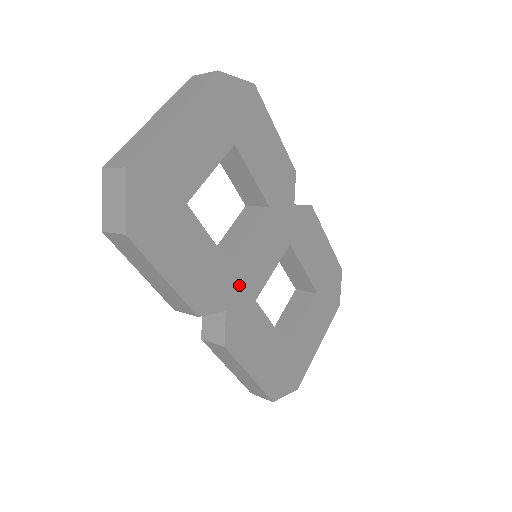
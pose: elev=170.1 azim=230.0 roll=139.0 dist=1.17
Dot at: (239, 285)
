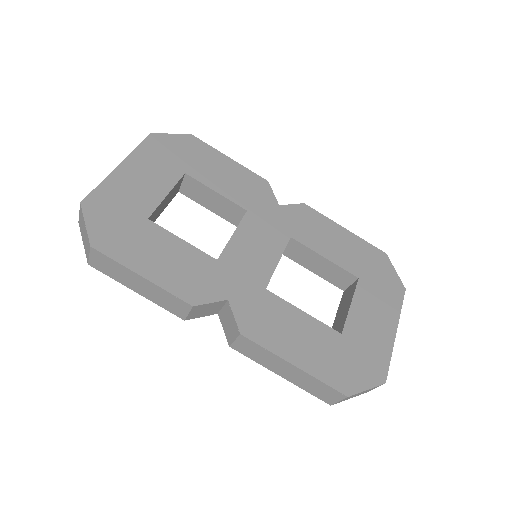
Dot at: (236, 276)
